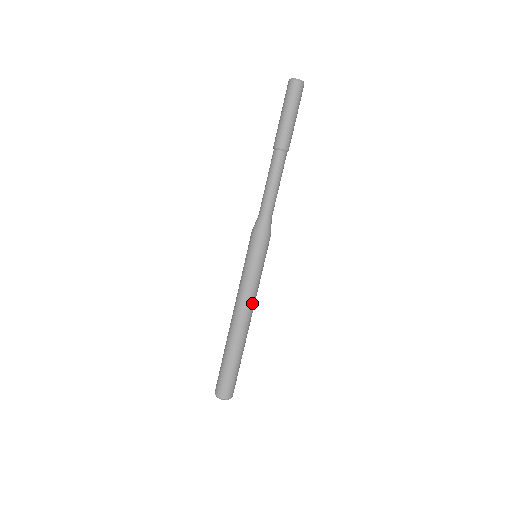
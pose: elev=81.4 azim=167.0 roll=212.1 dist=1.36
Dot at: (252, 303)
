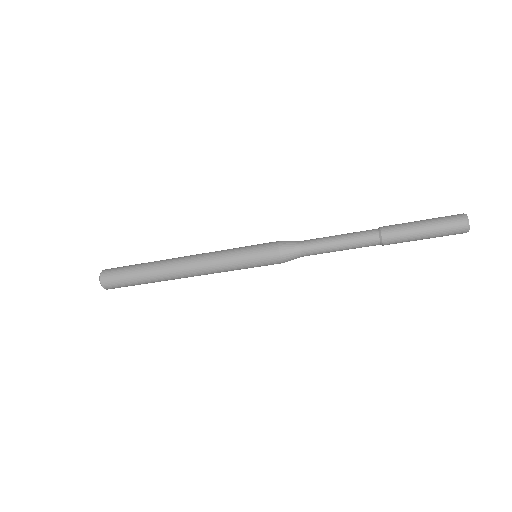
Dot at: occluded
